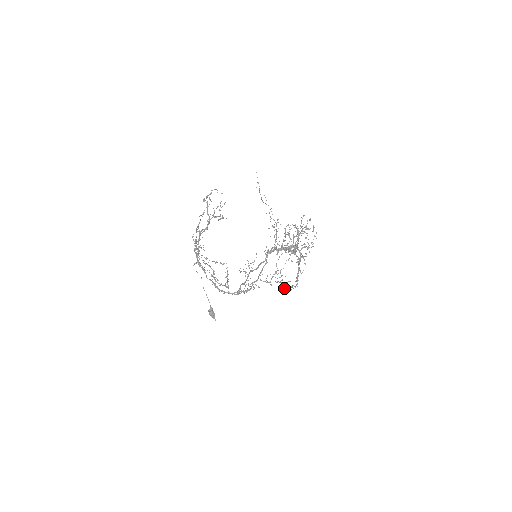
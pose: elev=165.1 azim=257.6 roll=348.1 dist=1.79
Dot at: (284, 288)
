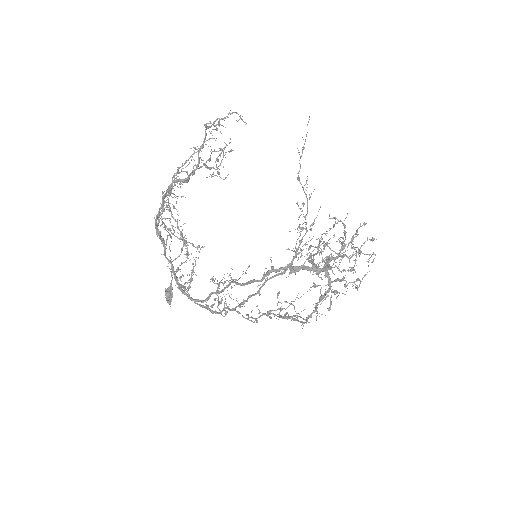
Dot at: (284, 314)
